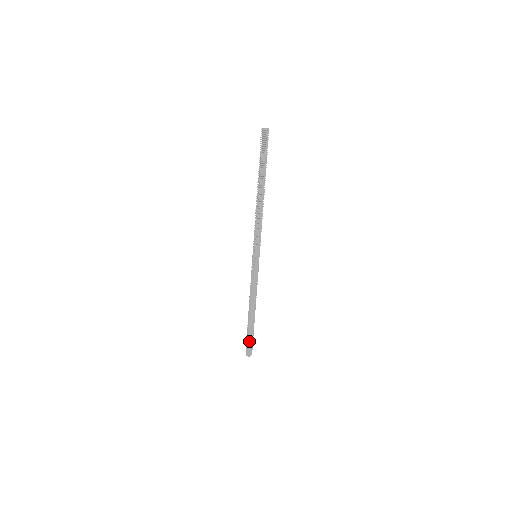
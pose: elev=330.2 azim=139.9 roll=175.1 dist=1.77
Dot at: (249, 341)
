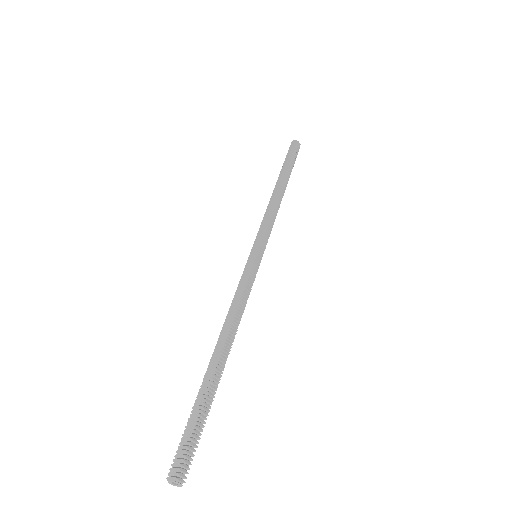
Dot at: (193, 424)
